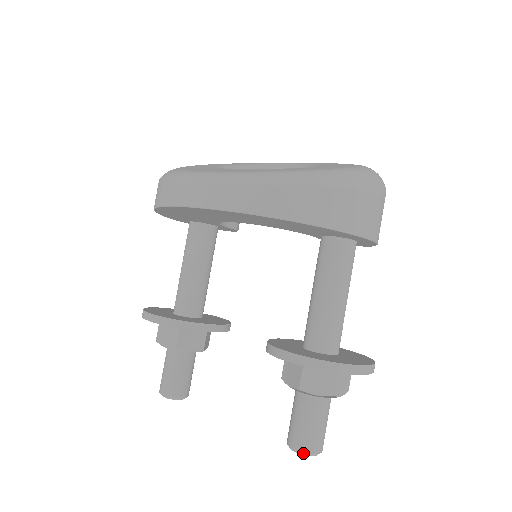
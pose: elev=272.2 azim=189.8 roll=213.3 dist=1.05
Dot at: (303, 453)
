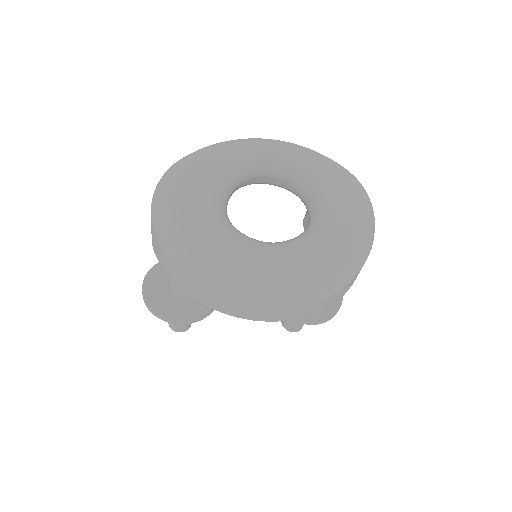
Dot at: occluded
